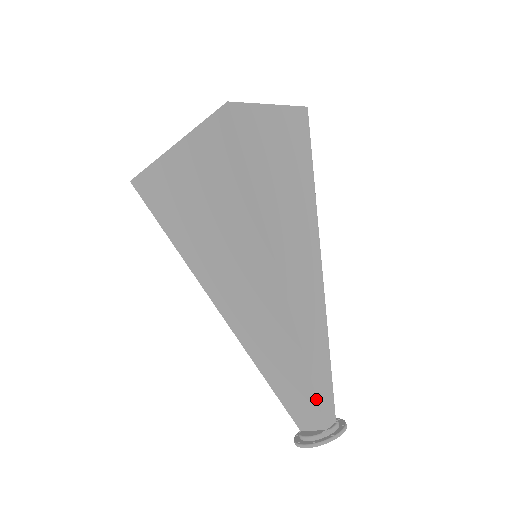
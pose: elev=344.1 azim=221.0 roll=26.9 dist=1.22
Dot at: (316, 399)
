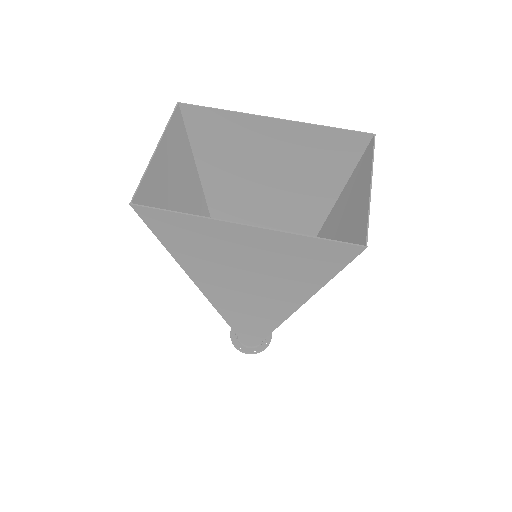
Dot at: (268, 335)
